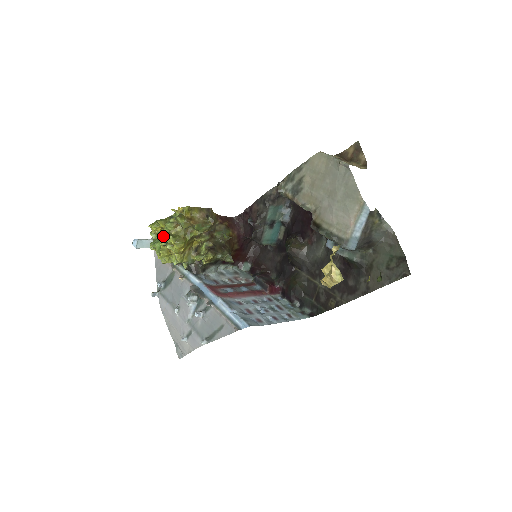
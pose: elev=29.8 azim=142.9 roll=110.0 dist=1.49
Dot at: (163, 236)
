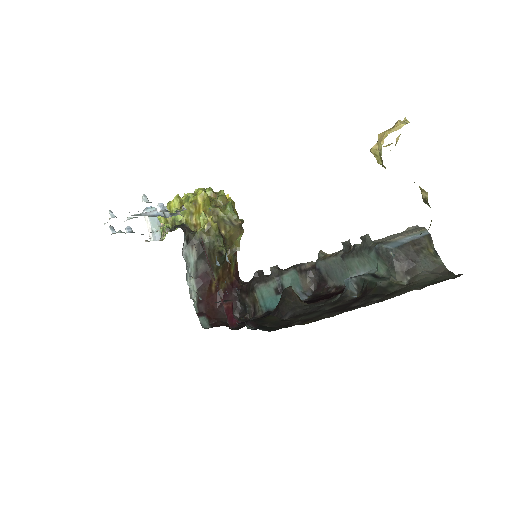
Dot at: occluded
